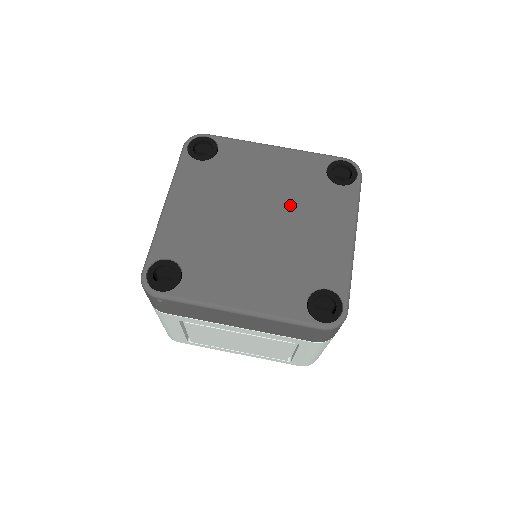
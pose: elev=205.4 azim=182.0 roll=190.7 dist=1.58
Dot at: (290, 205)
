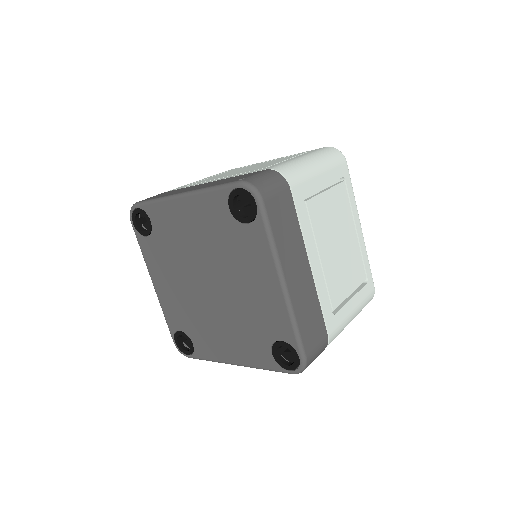
Dot at: (220, 262)
